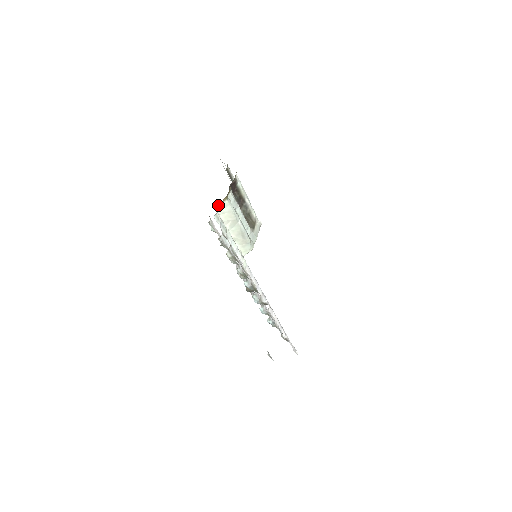
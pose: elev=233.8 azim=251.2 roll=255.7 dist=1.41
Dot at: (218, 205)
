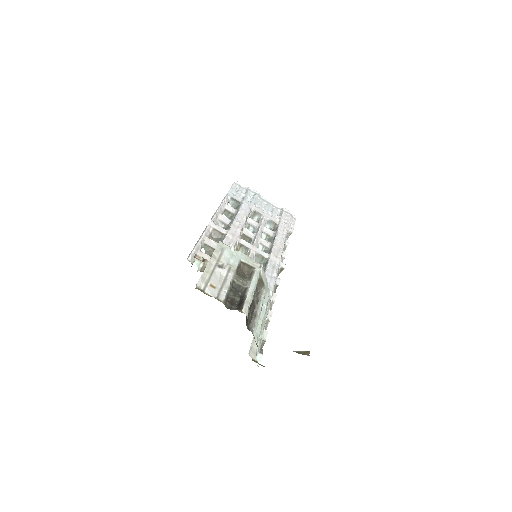
Dot at: (252, 353)
